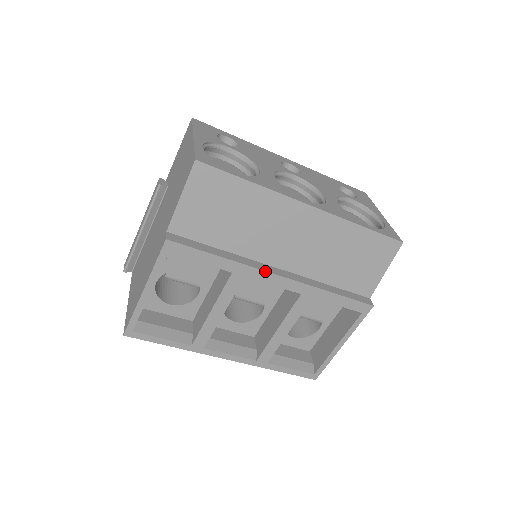
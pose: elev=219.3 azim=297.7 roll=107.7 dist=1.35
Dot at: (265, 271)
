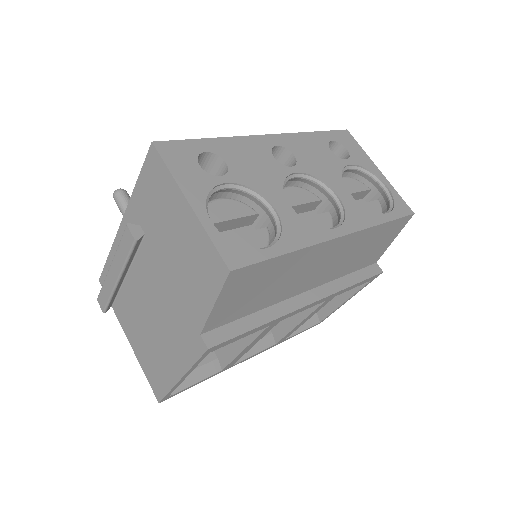
Dot at: (299, 309)
